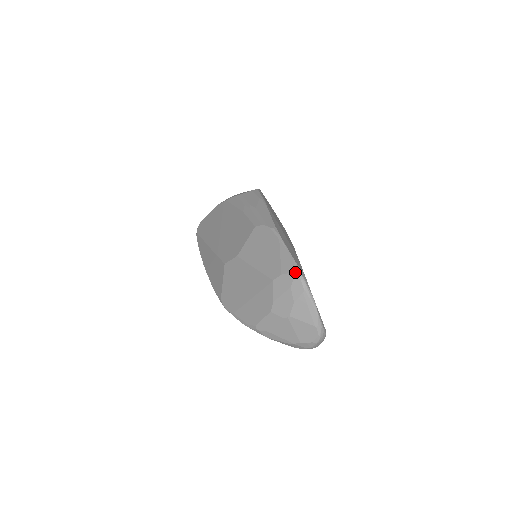
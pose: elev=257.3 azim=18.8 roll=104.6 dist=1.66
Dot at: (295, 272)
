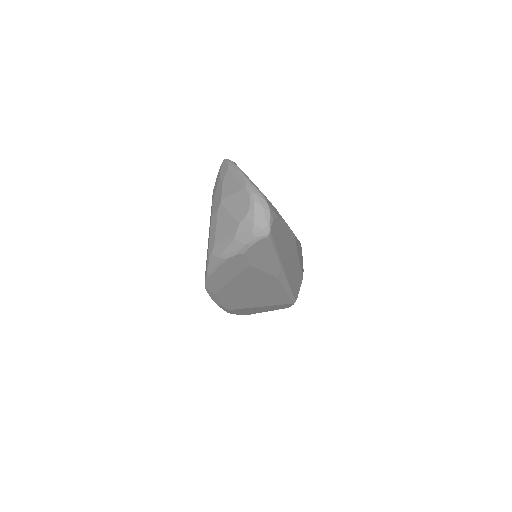
Dot at: (222, 162)
